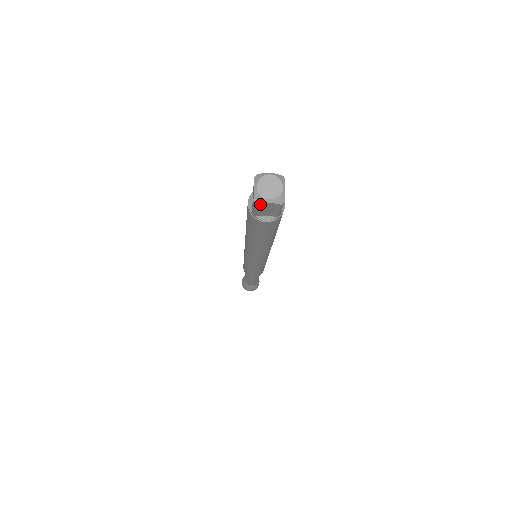
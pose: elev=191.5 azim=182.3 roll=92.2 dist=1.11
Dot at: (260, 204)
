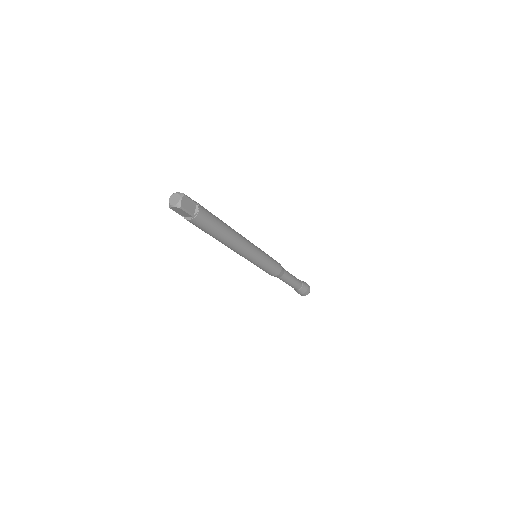
Dot at: (172, 208)
